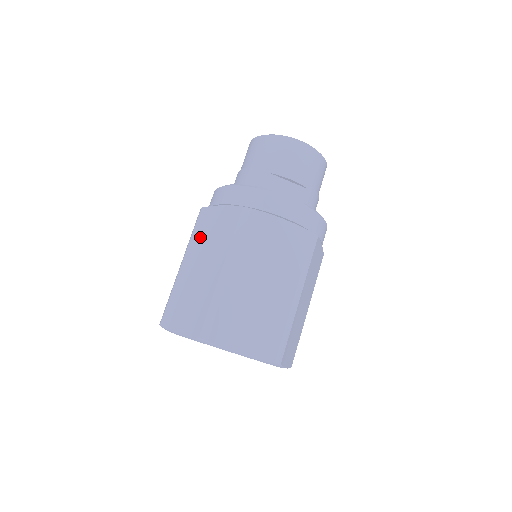
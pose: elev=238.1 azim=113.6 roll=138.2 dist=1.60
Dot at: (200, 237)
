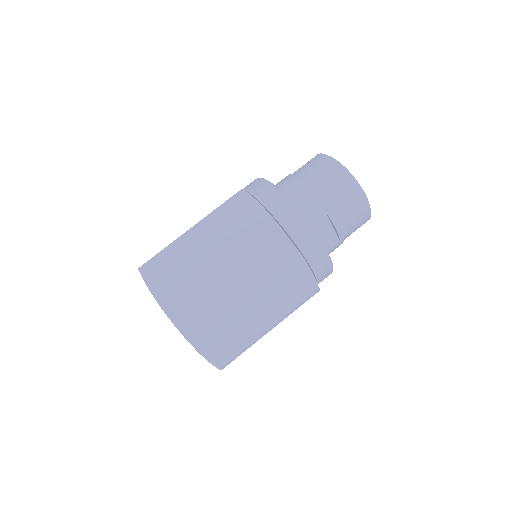
Dot at: (228, 222)
